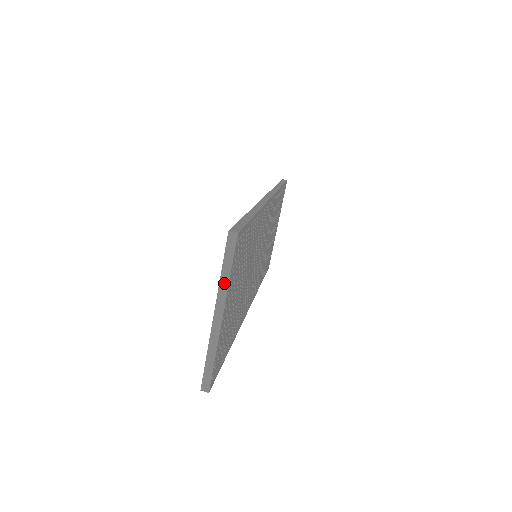
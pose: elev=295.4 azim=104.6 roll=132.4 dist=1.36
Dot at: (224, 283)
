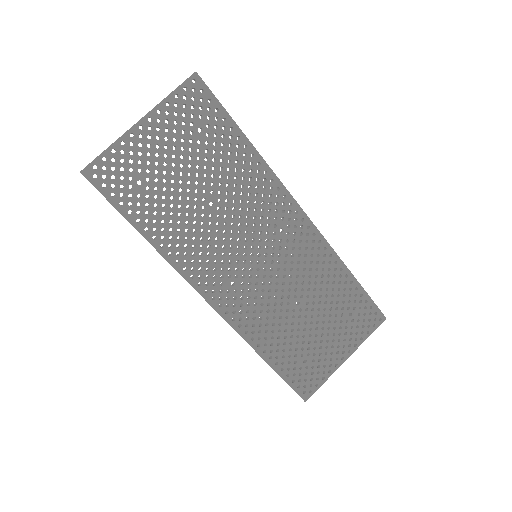
Dot at: (162, 100)
